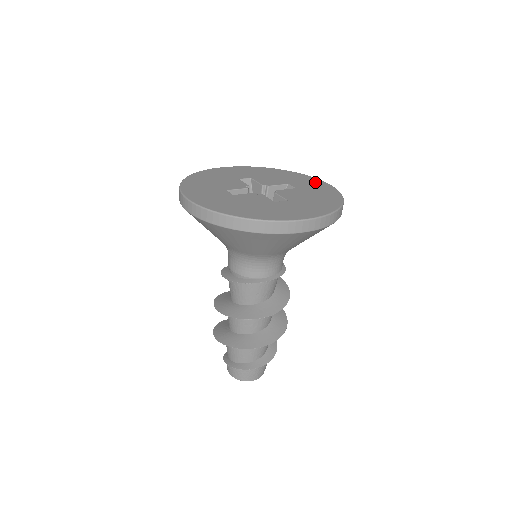
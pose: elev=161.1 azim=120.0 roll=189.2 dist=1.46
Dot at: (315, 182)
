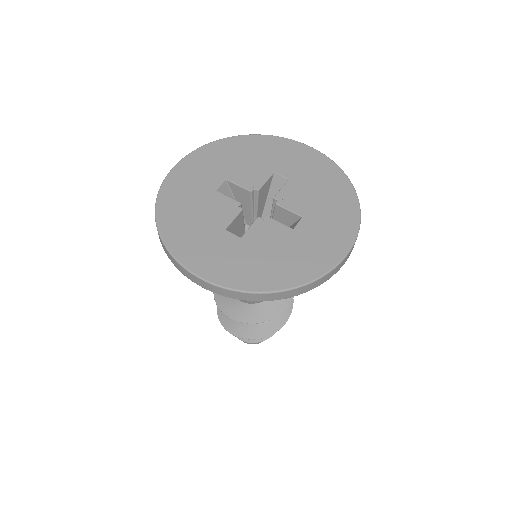
Dot at: (297, 151)
